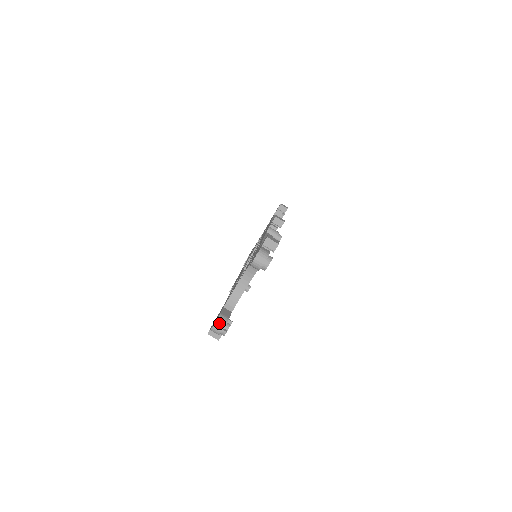
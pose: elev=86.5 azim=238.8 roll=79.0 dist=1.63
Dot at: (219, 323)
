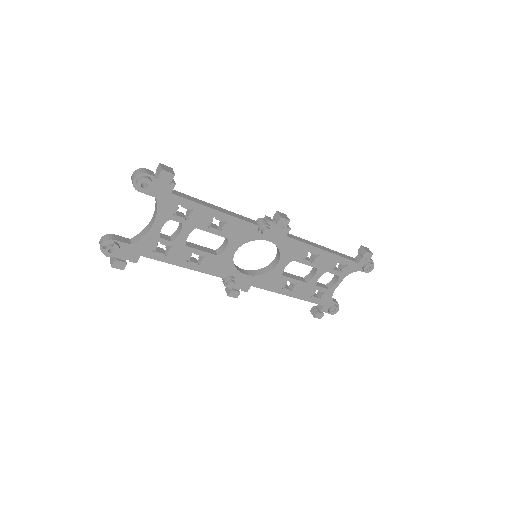
Dot at: (103, 238)
